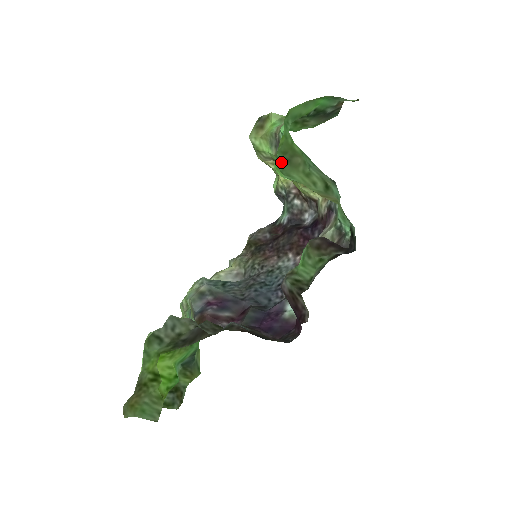
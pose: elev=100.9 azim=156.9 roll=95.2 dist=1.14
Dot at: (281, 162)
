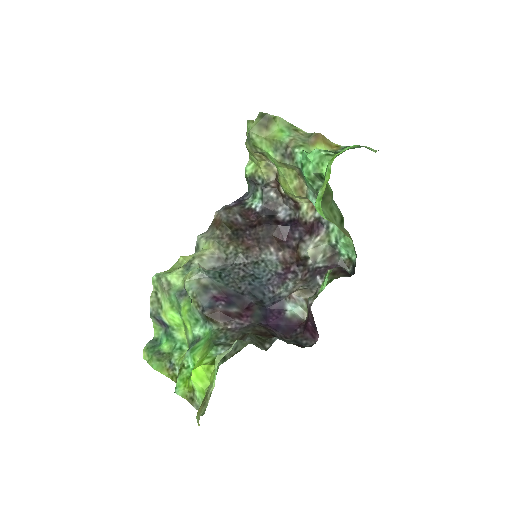
Dot at: occluded
